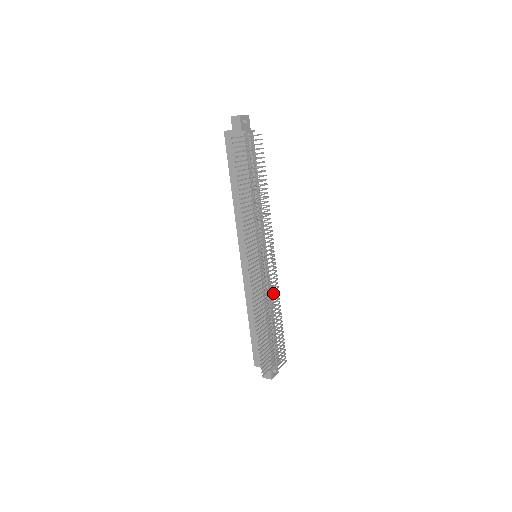
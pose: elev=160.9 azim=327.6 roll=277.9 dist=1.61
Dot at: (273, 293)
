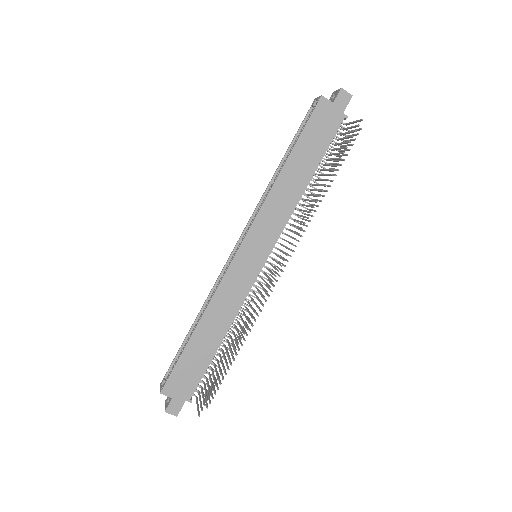
Dot at: occluded
